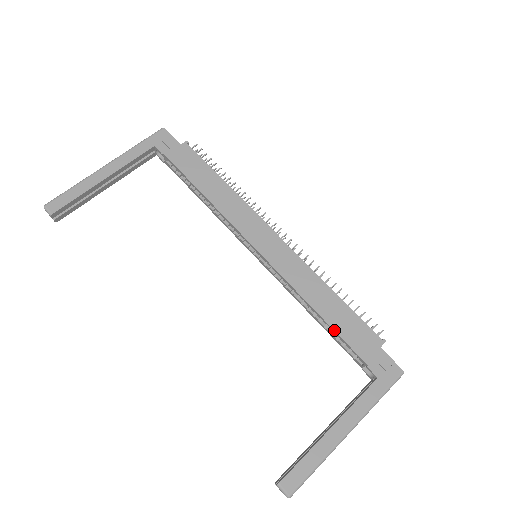
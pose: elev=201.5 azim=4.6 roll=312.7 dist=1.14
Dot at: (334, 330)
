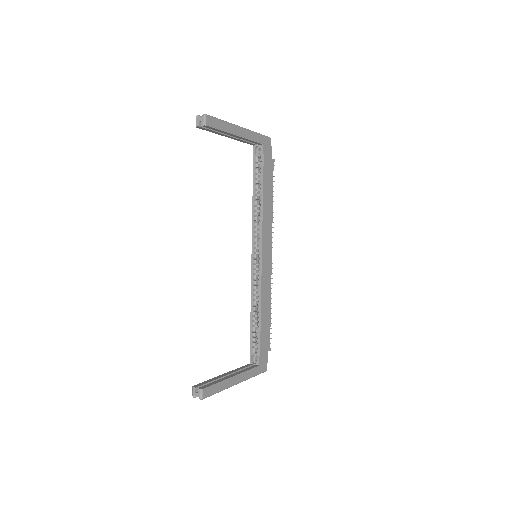
Dot at: (261, 327)
